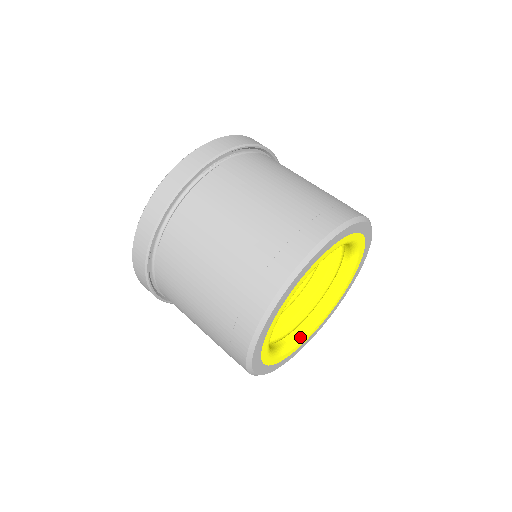
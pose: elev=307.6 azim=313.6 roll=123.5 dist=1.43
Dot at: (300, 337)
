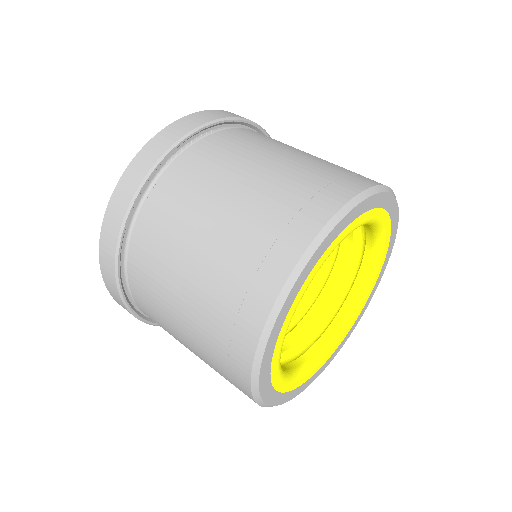
Dot at: (326, 348)
